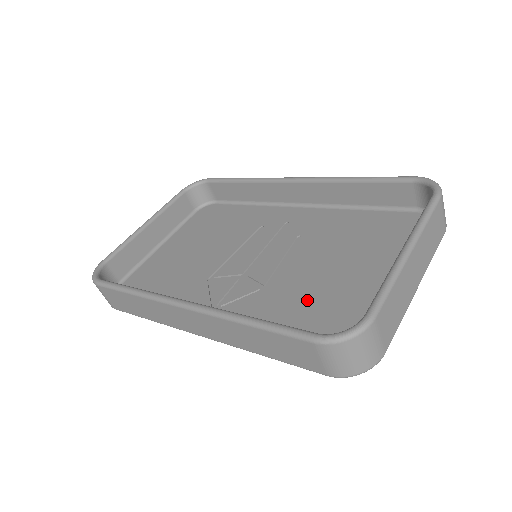
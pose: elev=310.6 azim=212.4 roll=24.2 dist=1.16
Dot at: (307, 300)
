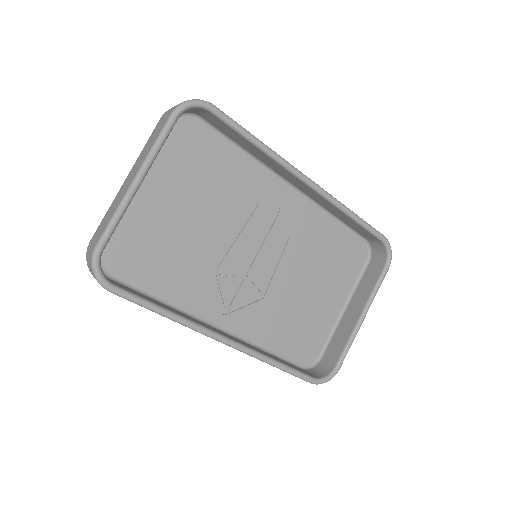
Dot at: (291, 316)
